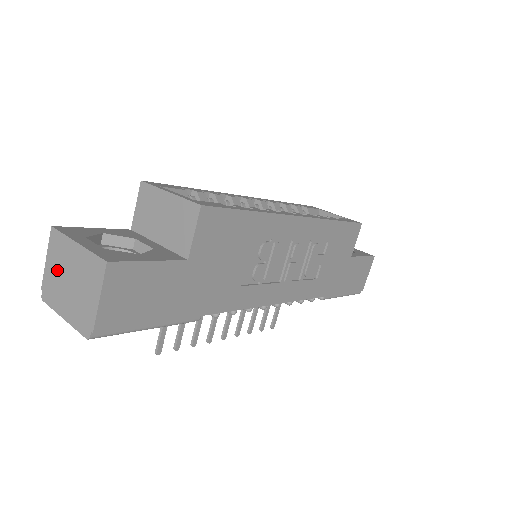
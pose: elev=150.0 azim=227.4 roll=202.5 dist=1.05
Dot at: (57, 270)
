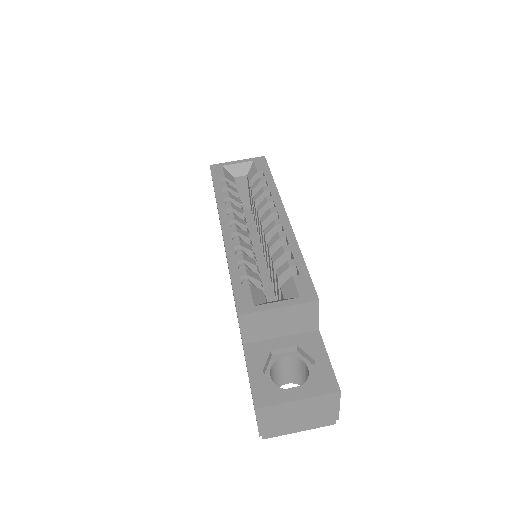
Dot at: (278, 421)
